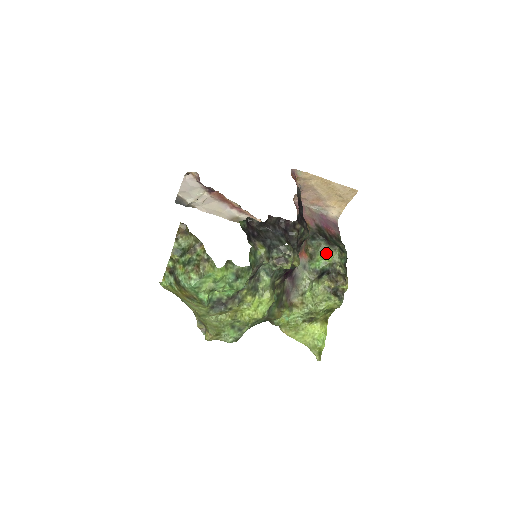
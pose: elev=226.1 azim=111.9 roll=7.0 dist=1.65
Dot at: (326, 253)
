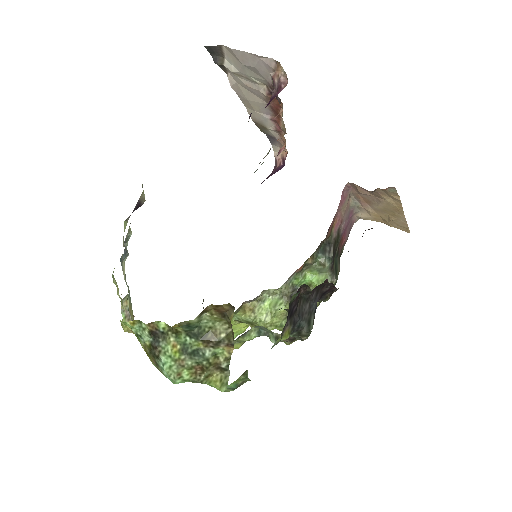
Dot at: (321, 279)
